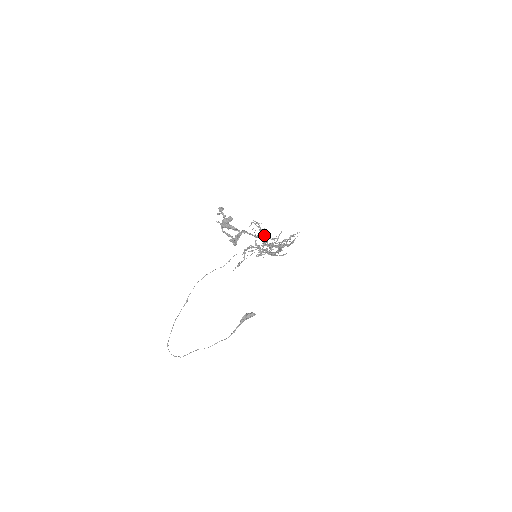
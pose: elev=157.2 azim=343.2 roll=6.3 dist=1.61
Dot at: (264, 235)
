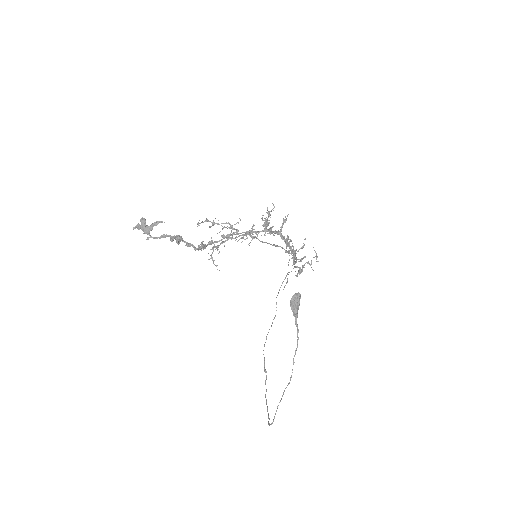
Dot at: (230, 227)
